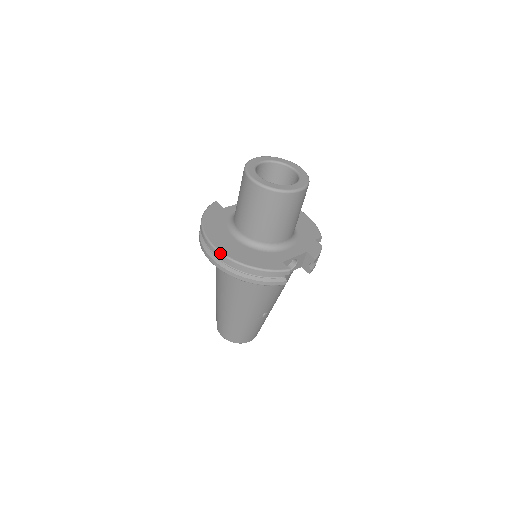
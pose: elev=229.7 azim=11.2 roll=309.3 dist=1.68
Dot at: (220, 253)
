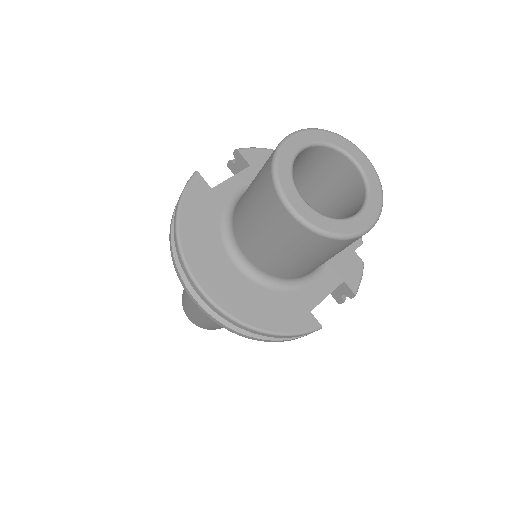
Dot at: (213, 305)
